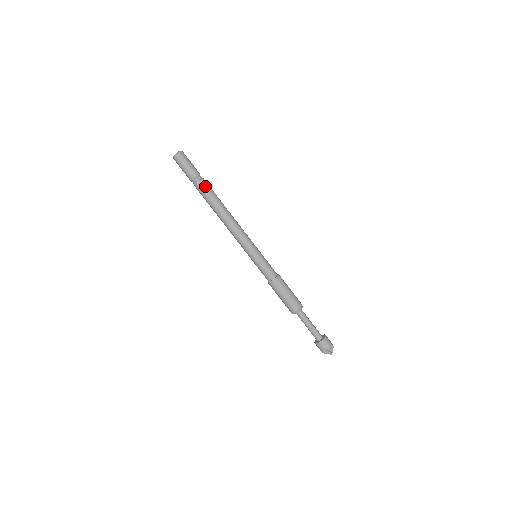
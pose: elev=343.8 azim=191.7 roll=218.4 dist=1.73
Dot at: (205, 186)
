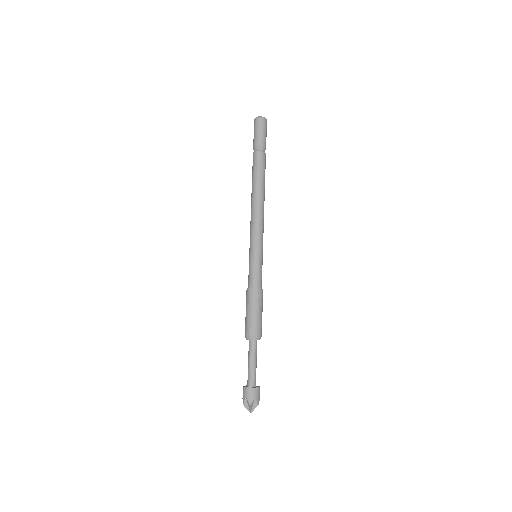
Dot at: (265, 161)
